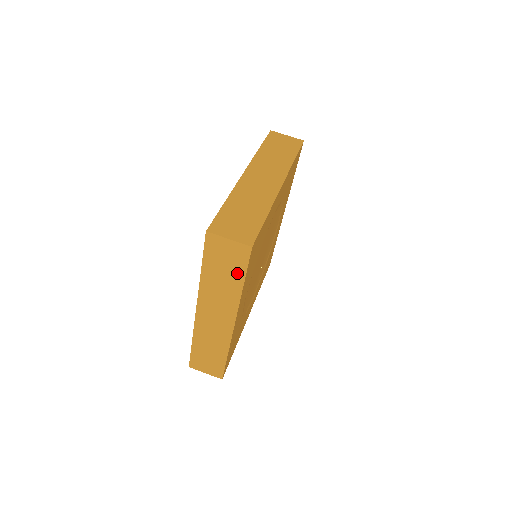
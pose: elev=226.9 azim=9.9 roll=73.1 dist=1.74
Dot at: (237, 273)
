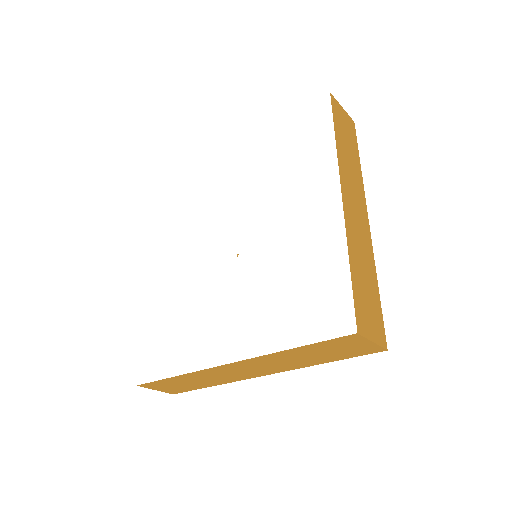
Dot at: (334, 357)
